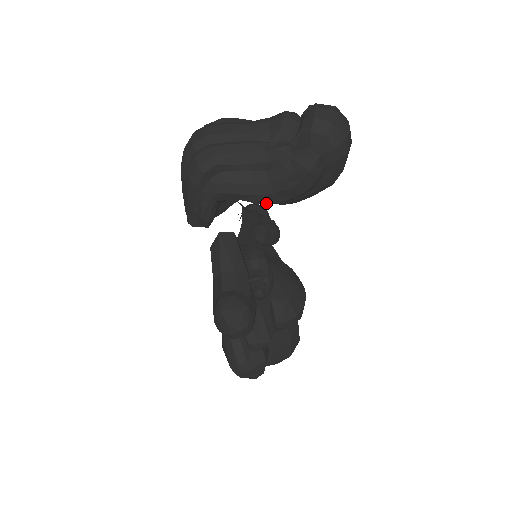
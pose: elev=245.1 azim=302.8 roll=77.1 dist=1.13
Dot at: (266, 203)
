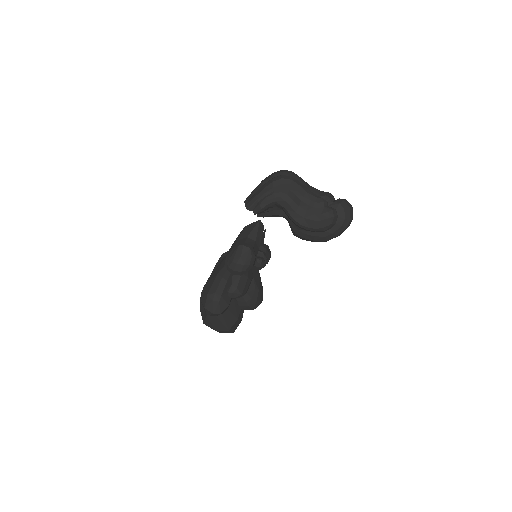
Dot at: (296, 221)
